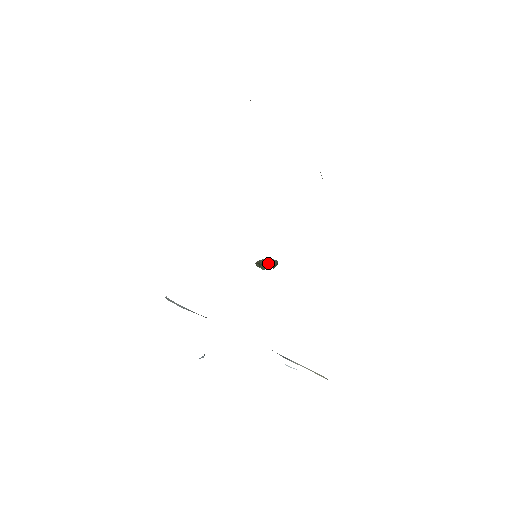
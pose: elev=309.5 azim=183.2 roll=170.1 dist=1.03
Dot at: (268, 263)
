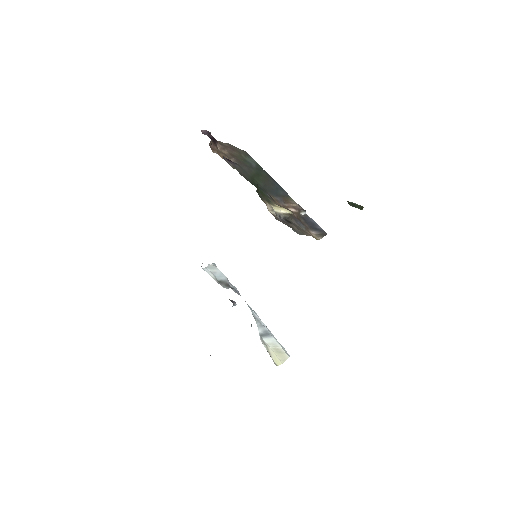
Dot at: (353, 206)
